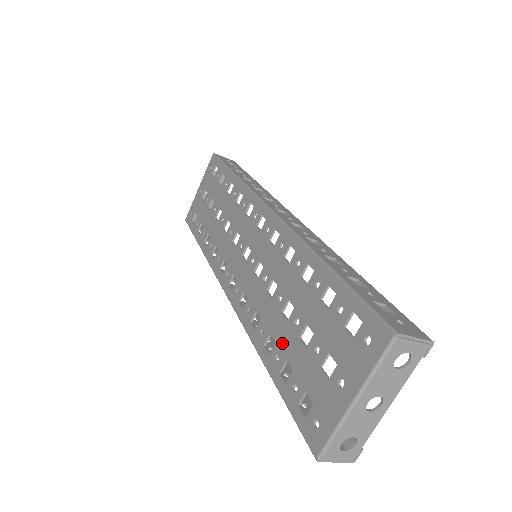
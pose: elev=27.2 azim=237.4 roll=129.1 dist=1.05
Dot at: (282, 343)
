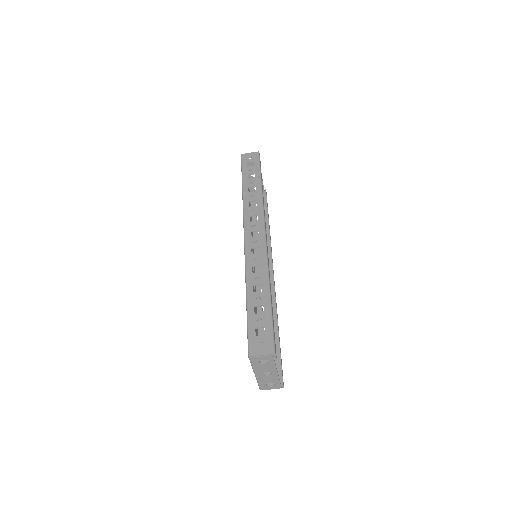
Dot at: occluded
